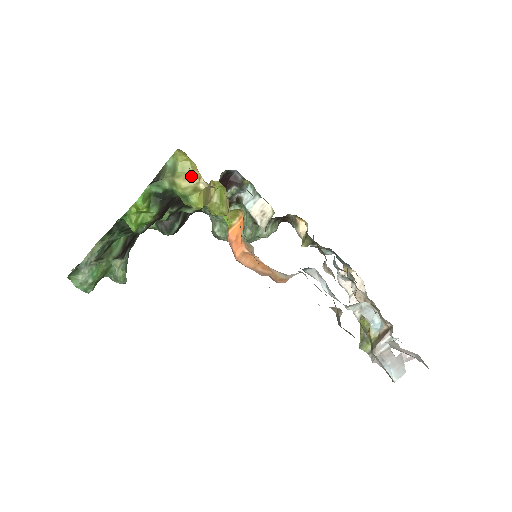
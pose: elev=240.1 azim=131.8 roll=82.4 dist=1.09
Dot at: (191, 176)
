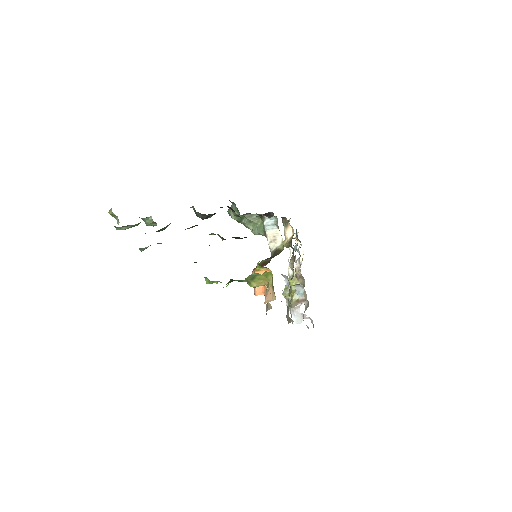
Dot at: (262, 282)
